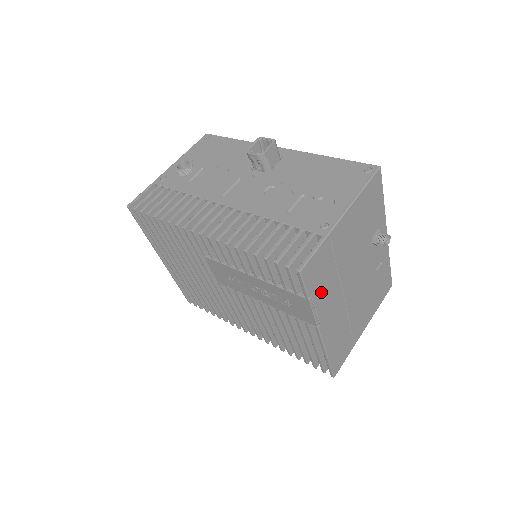
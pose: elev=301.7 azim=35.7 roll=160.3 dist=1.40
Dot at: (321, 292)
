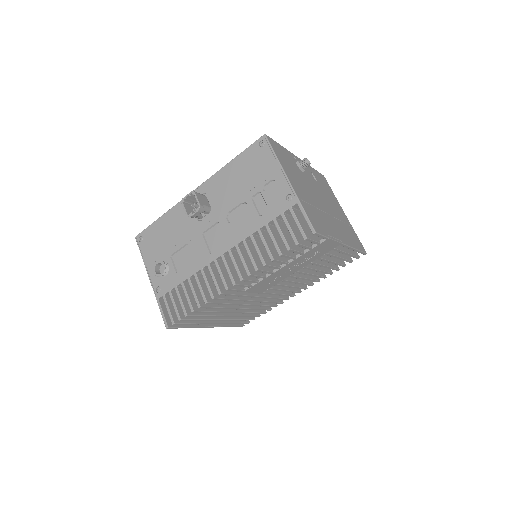
Dot at: (326, 227)
